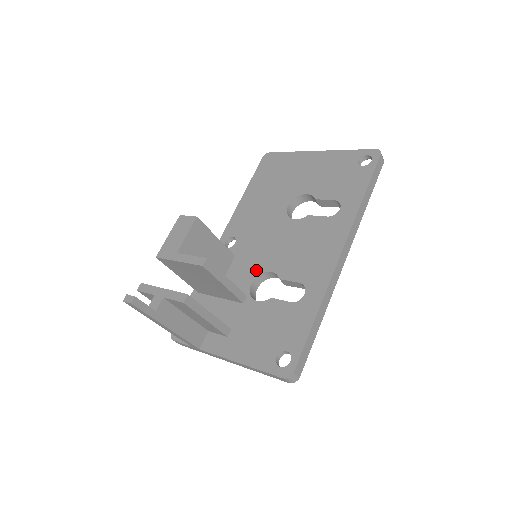
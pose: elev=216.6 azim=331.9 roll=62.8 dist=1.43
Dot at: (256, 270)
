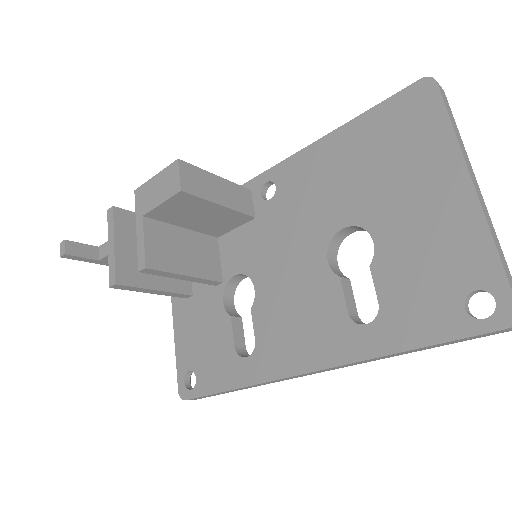
Dot at: (250, 267)
